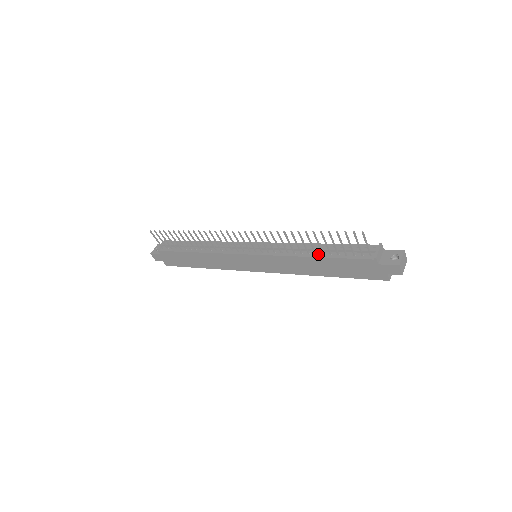
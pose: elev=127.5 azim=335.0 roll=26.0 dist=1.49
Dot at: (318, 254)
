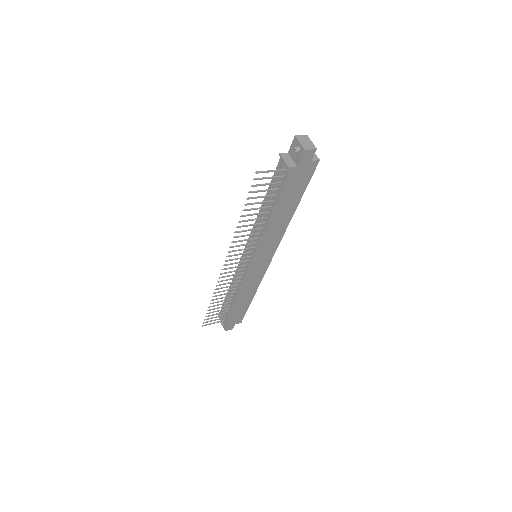
Dot at: (269, 211)
